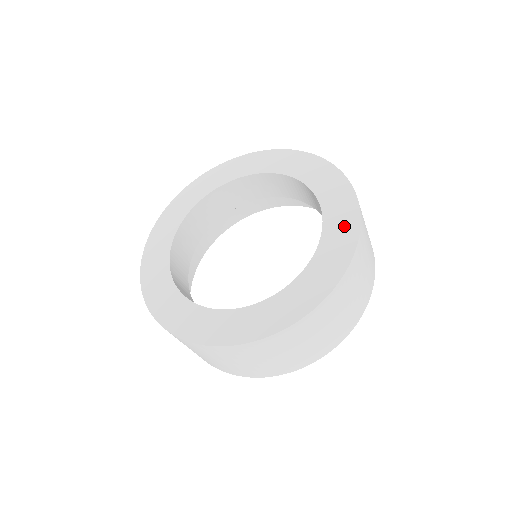
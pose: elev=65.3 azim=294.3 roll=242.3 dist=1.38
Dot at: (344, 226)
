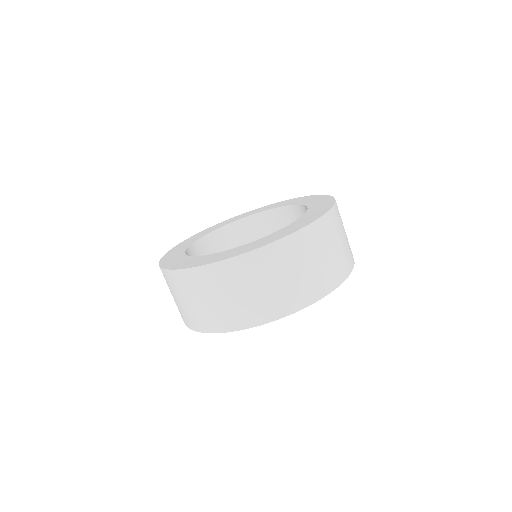
Dot at: (323, 202)
